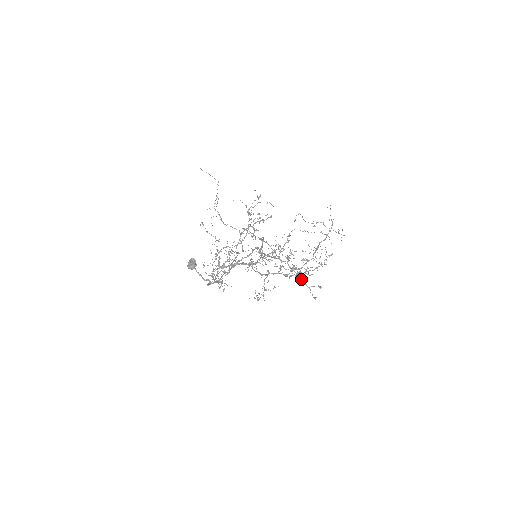
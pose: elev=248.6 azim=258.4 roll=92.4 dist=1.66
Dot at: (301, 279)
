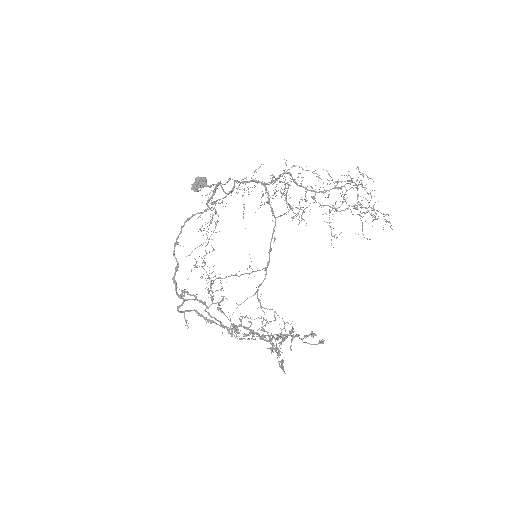
Dot at: (291, 336)
